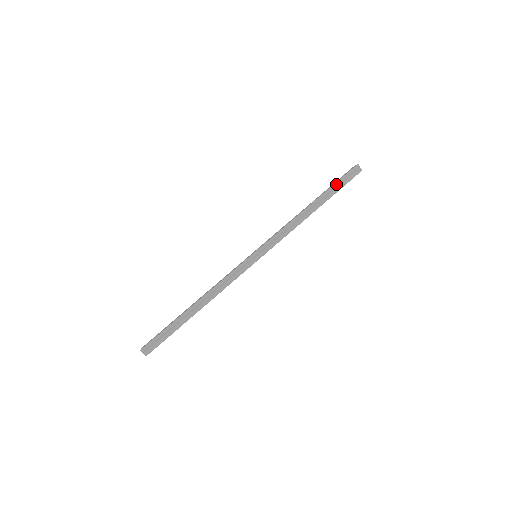
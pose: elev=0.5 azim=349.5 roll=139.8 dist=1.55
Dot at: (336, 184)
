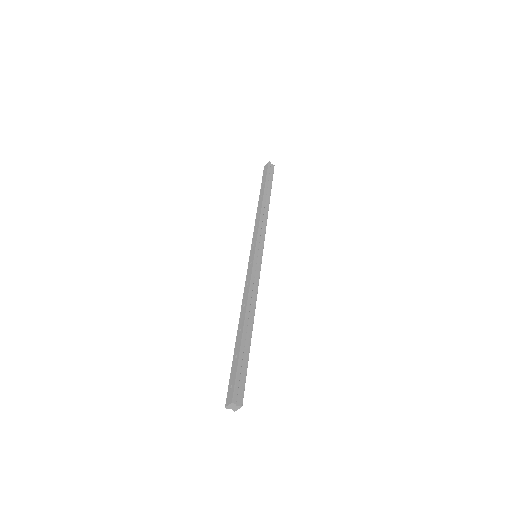
Dot at: (267, 178)
